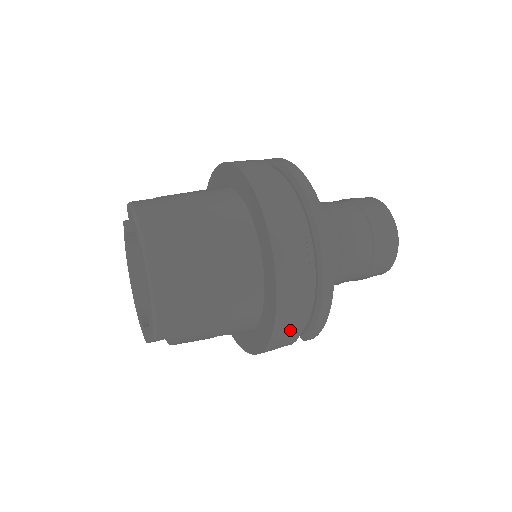
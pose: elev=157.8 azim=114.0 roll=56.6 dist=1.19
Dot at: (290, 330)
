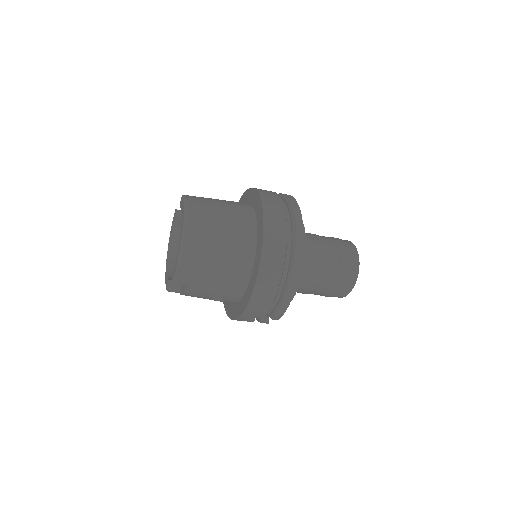
Dot at: (262, 302)
